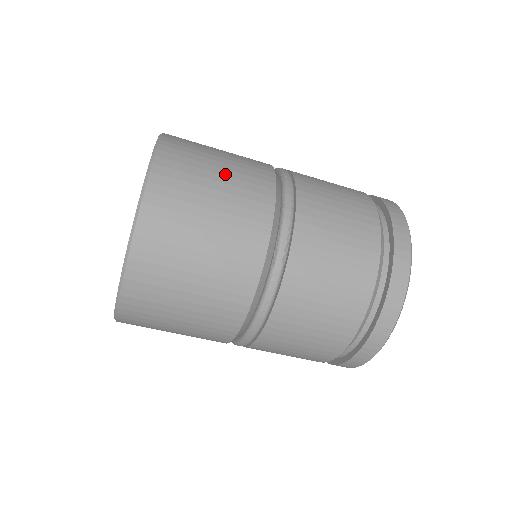
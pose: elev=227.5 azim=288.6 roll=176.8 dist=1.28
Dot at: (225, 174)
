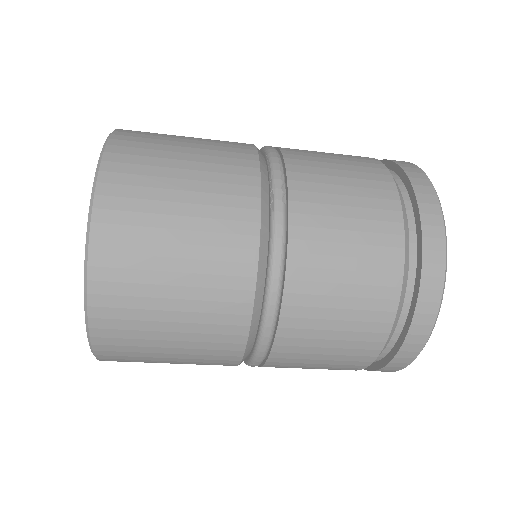
Dot at: (195, 140)
